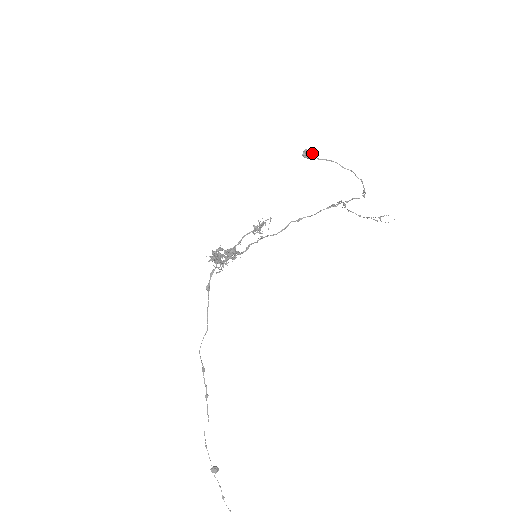
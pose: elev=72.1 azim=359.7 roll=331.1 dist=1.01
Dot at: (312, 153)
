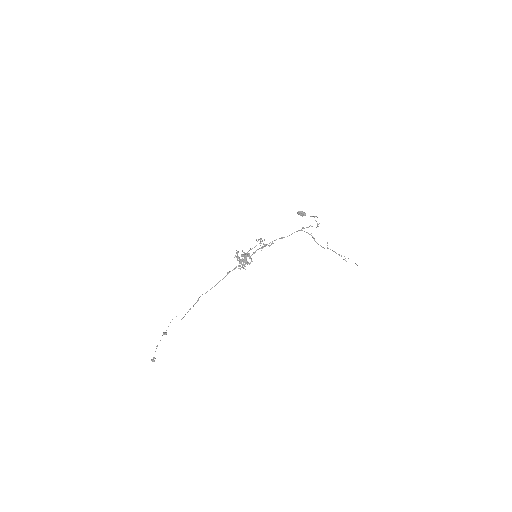
Dot at: (302, 212)
